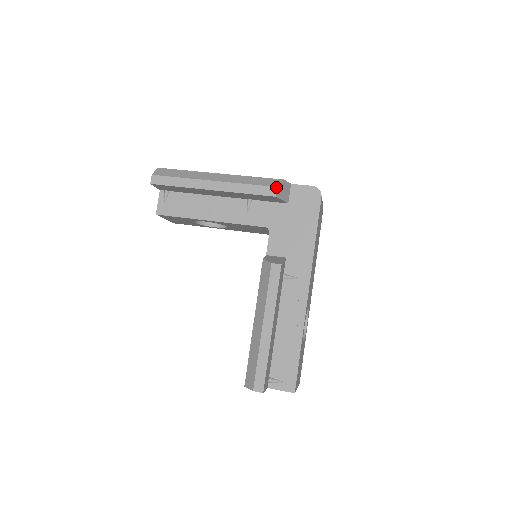
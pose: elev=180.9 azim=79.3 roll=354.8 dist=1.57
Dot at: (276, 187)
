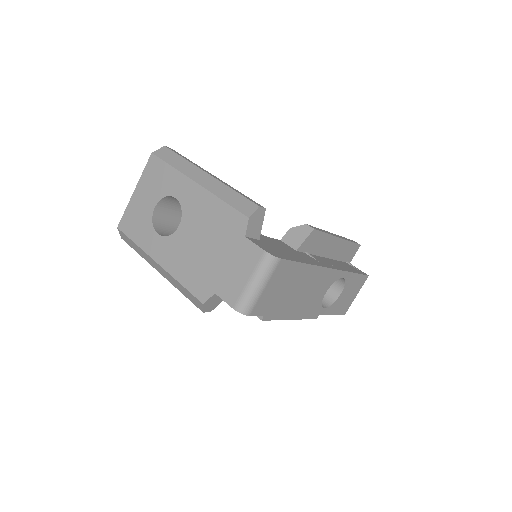
Dot at: occluded
